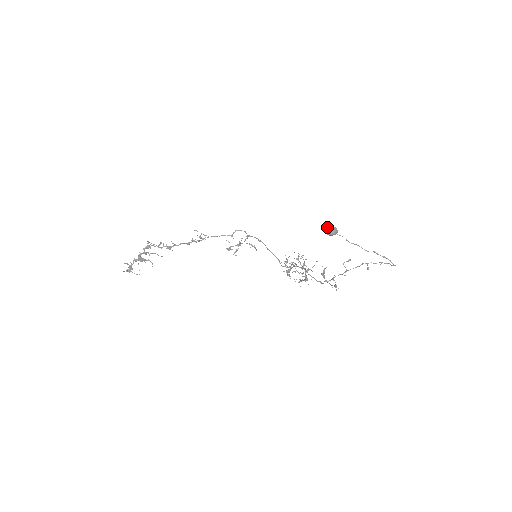
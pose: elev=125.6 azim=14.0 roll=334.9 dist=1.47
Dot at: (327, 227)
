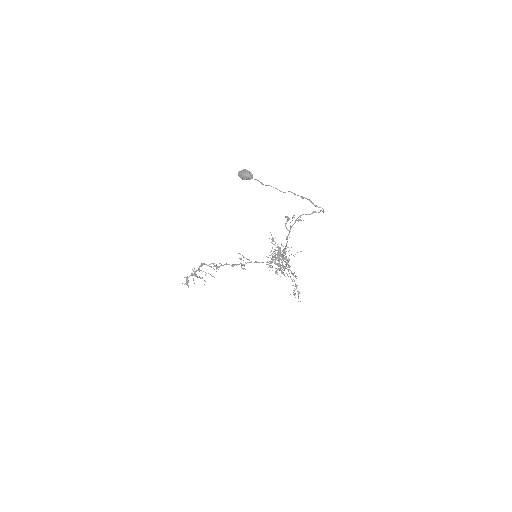
Dot at: (240, 171)
